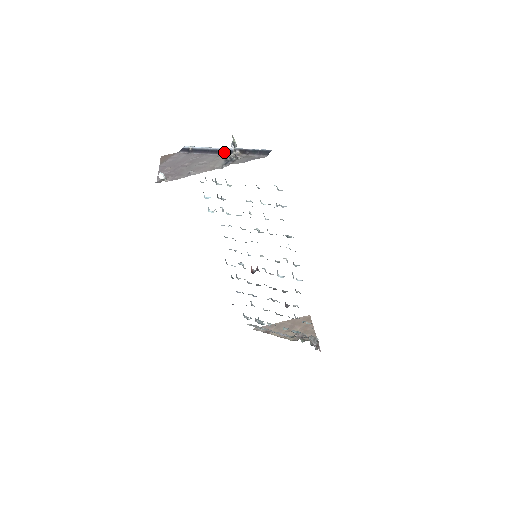
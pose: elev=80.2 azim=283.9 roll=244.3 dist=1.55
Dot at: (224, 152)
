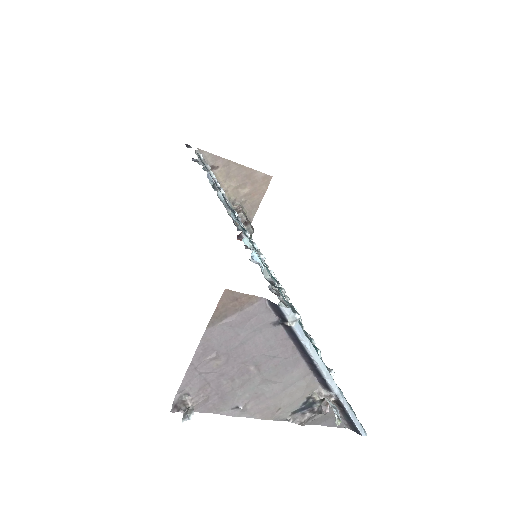
Dot at: (321, 378)
